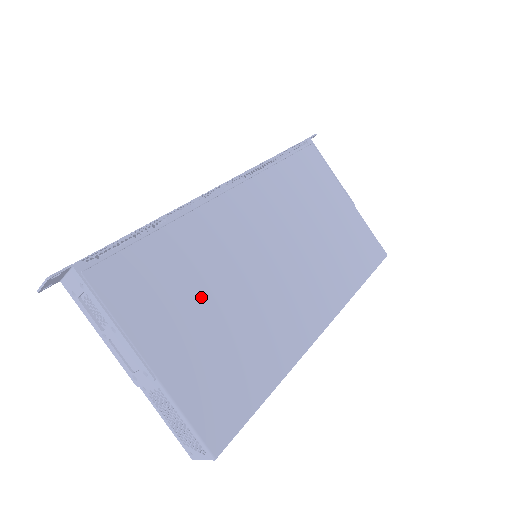
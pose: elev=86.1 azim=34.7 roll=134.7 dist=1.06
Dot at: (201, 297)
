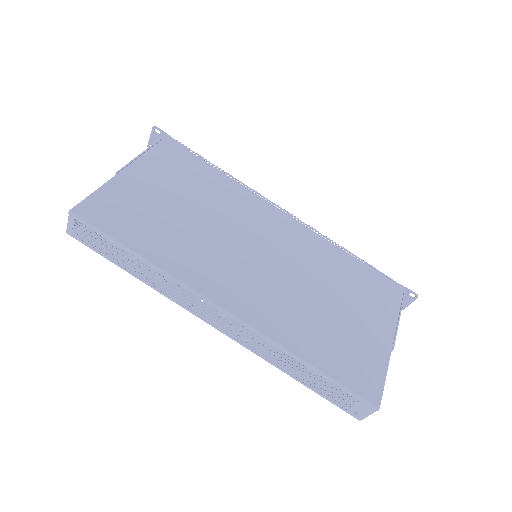
Dot at: (189, 198)
